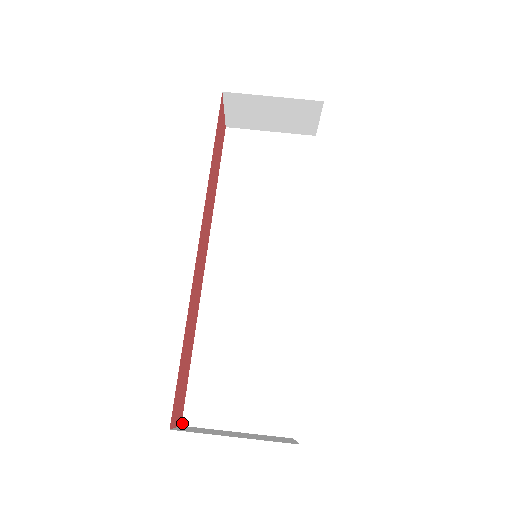
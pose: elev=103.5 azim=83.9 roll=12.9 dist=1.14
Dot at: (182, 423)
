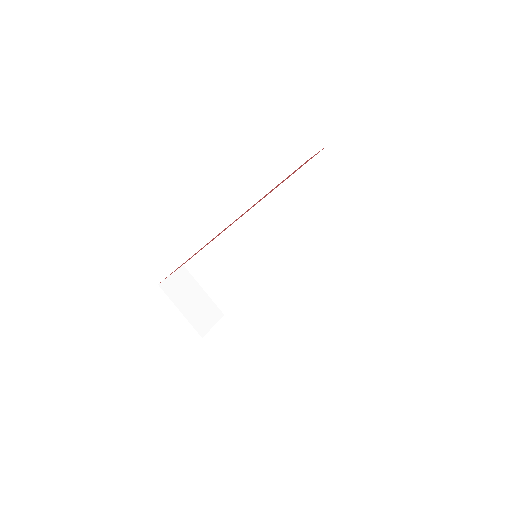
Dot at: (184, 264)
